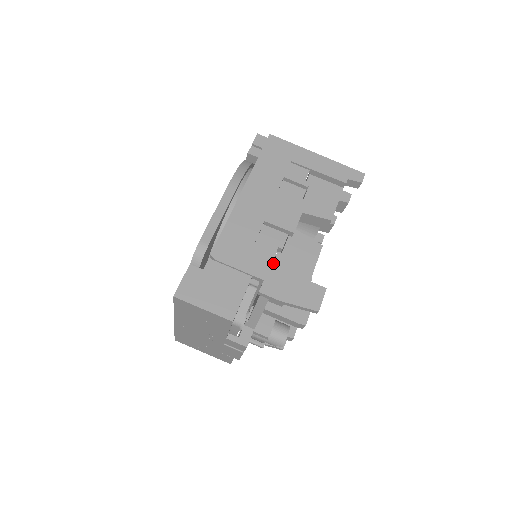
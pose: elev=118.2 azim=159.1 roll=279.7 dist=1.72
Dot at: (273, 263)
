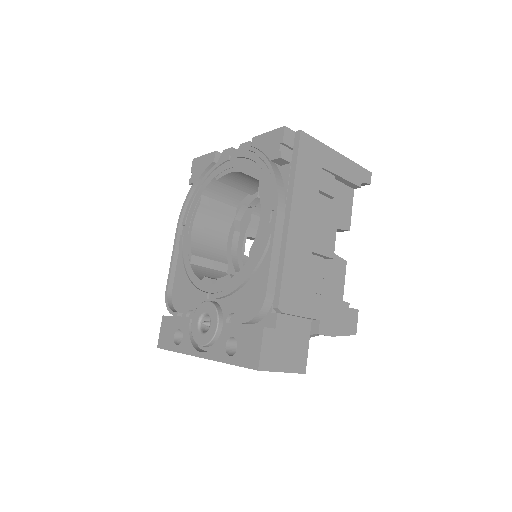
Dot at: (324, 299)
